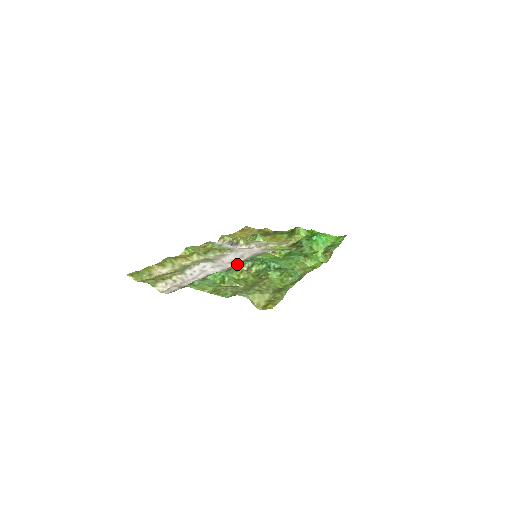
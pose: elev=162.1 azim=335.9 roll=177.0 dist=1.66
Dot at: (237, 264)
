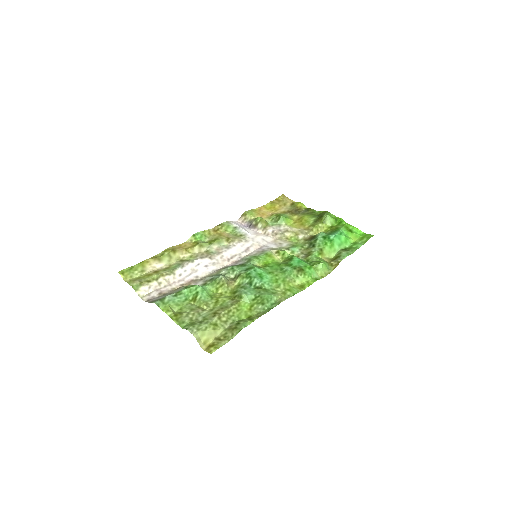
Dot at: (227, 269)
